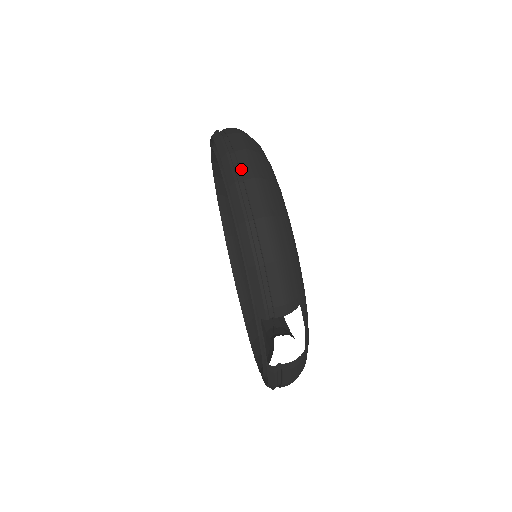
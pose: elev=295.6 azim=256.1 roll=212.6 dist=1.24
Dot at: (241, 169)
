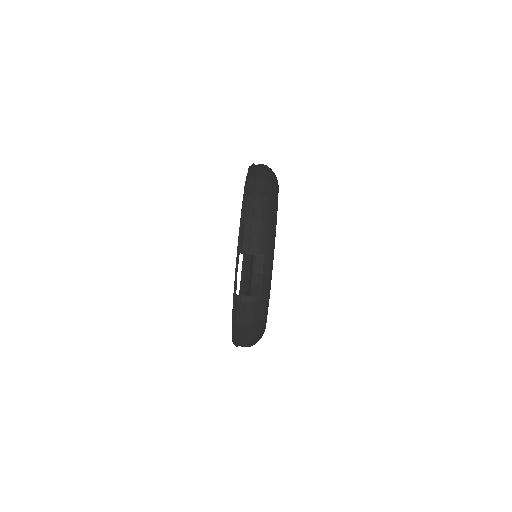
Dot at: (257, 173)
